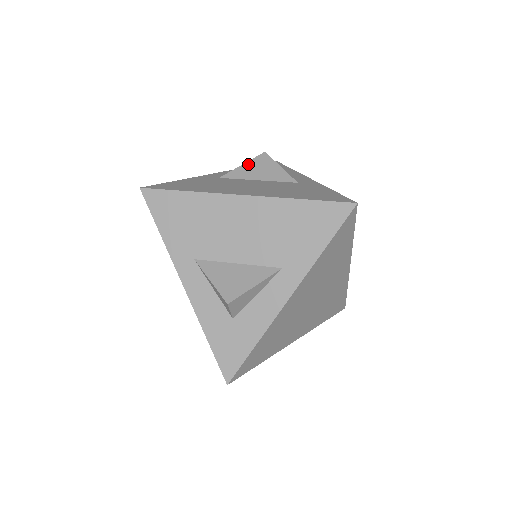
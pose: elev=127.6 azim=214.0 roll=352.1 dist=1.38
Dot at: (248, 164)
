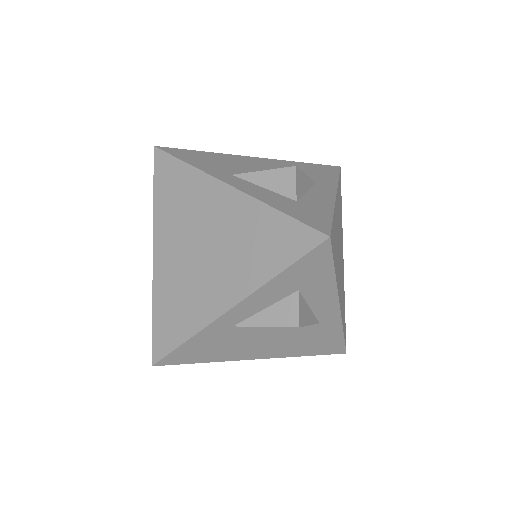
Dot at: occluded
